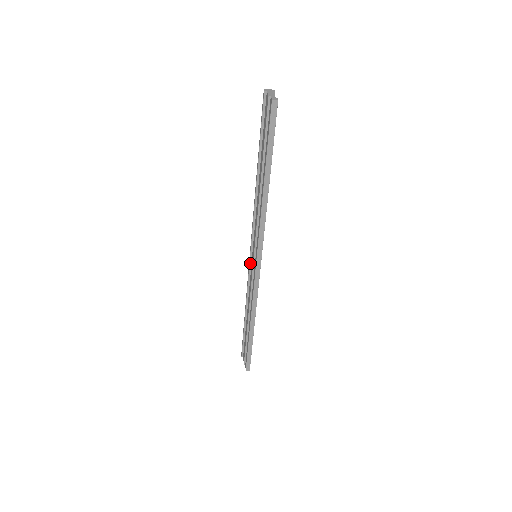
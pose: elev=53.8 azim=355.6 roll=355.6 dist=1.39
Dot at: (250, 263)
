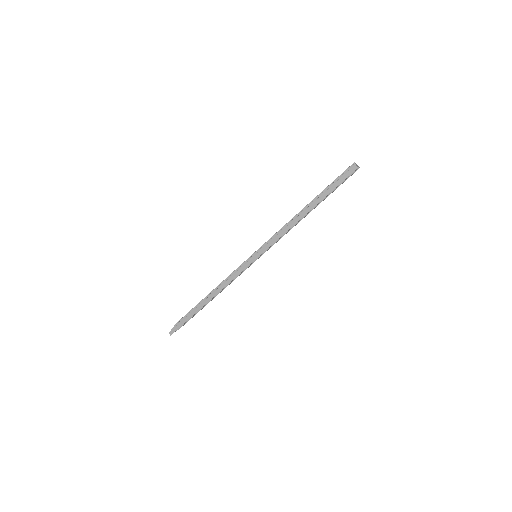
Dot at: occluded
